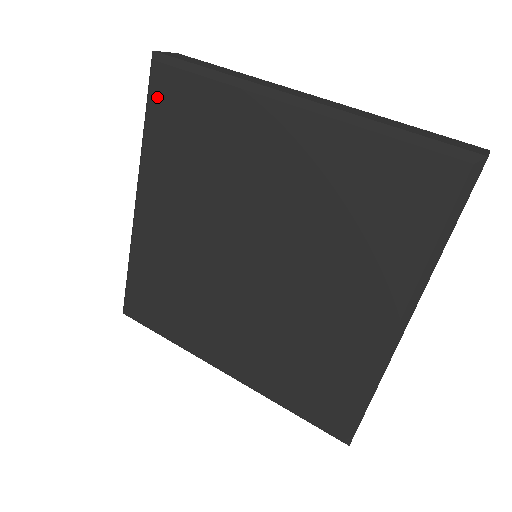
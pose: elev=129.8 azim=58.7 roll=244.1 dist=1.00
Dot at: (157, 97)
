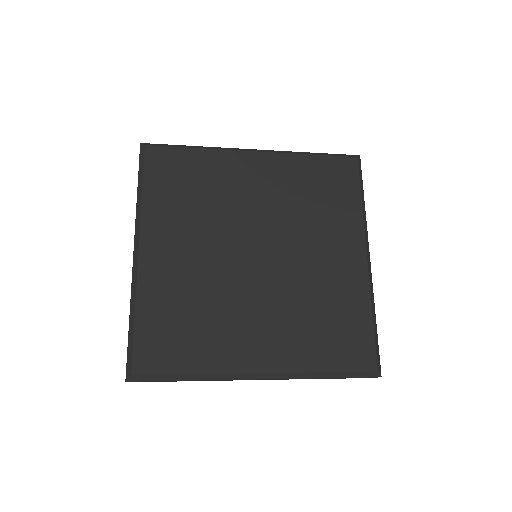
Dot at: (152, 167)
